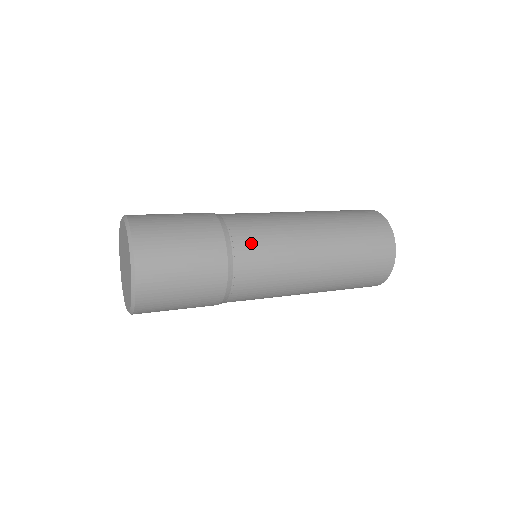
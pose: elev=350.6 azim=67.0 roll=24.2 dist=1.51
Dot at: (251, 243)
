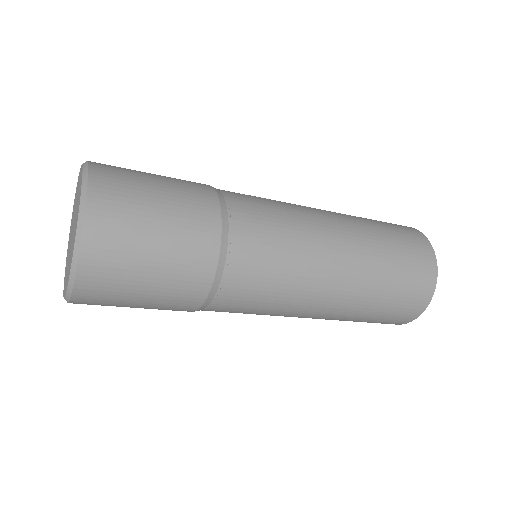
Dot at: (252, 271)
